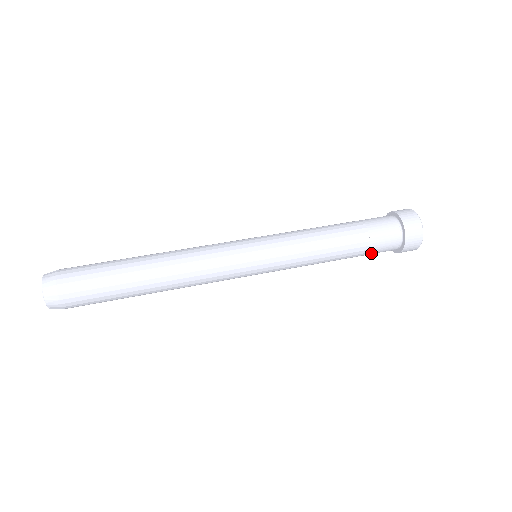
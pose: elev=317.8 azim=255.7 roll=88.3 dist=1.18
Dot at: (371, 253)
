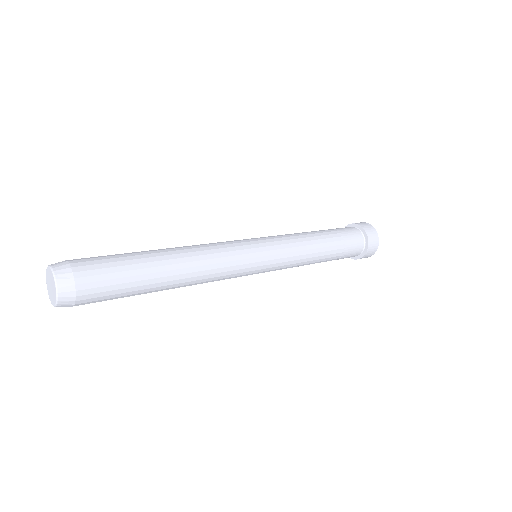
Dot at: (346, 251)
